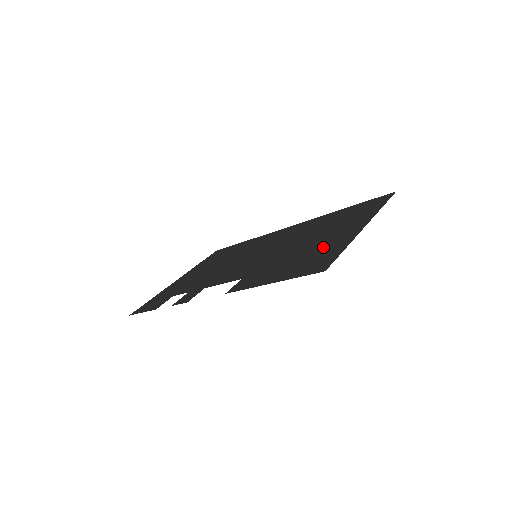
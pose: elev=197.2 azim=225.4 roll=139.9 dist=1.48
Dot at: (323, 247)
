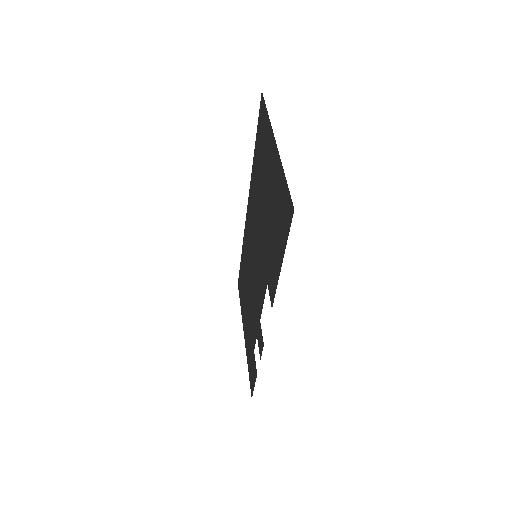
Dot at: (275, 194)
